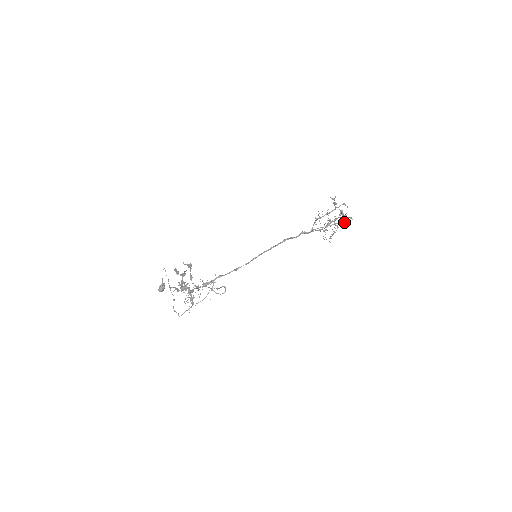
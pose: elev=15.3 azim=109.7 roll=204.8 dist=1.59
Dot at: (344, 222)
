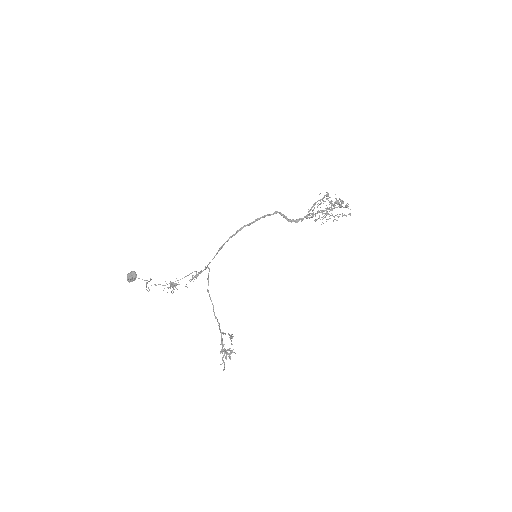
Dot at: occluded
